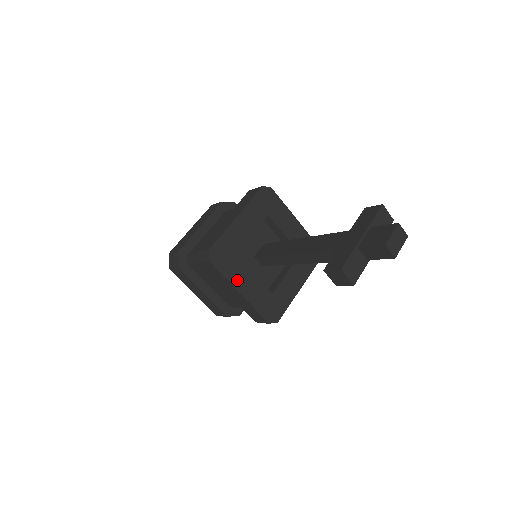
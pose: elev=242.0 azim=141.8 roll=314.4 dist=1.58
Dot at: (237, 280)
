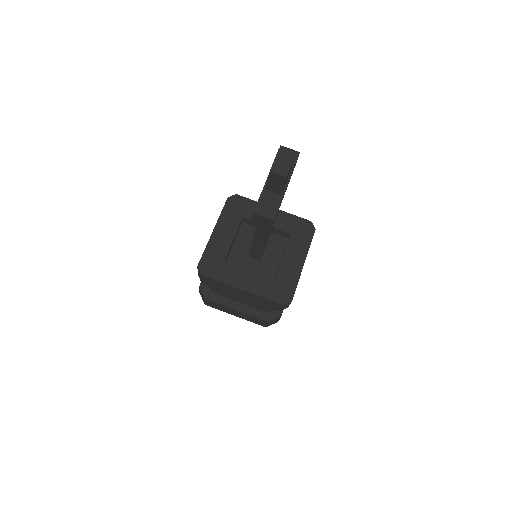
Dot at: (234, 280)
